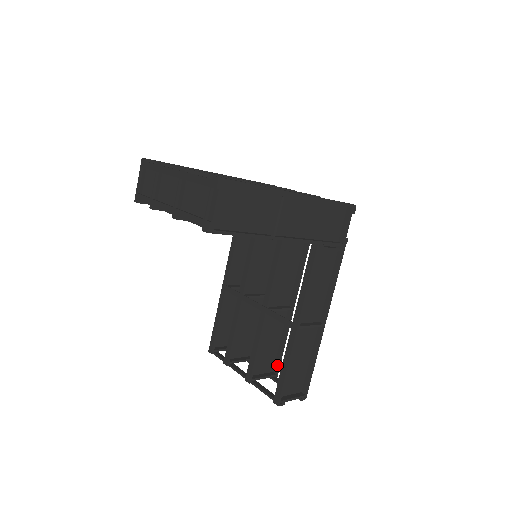
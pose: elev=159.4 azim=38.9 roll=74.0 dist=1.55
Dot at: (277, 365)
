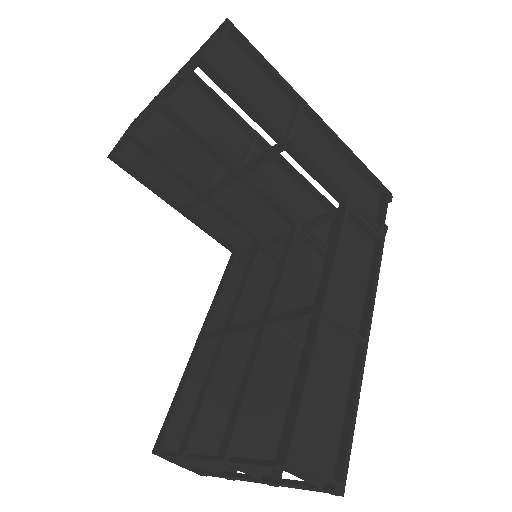
Dot at: occluded
